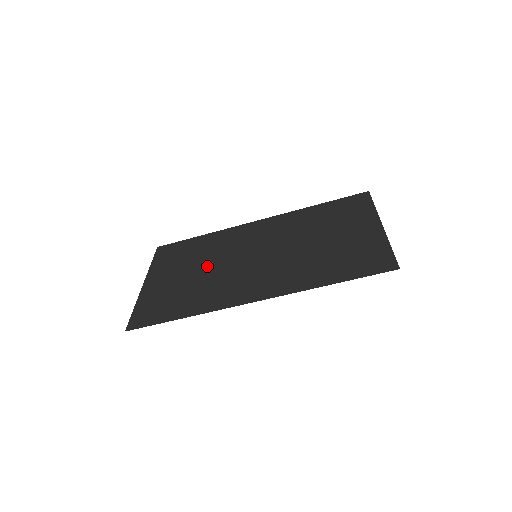
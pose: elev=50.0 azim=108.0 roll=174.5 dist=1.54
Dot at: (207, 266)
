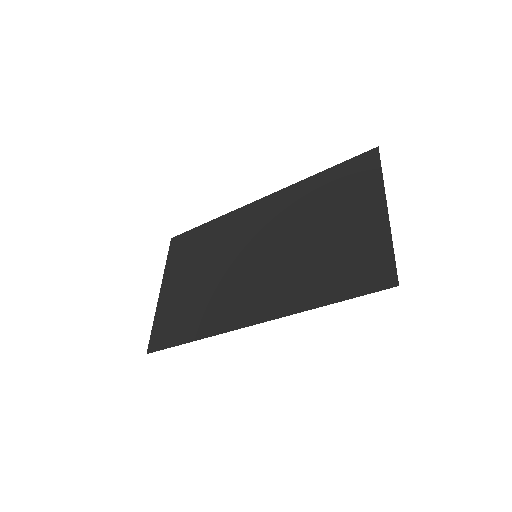
Dot at: (212, 269)
